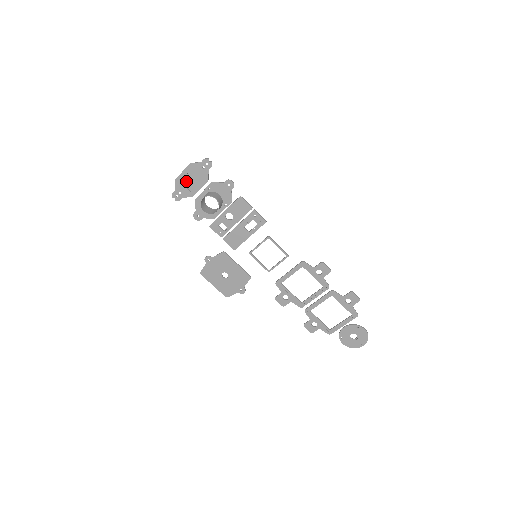
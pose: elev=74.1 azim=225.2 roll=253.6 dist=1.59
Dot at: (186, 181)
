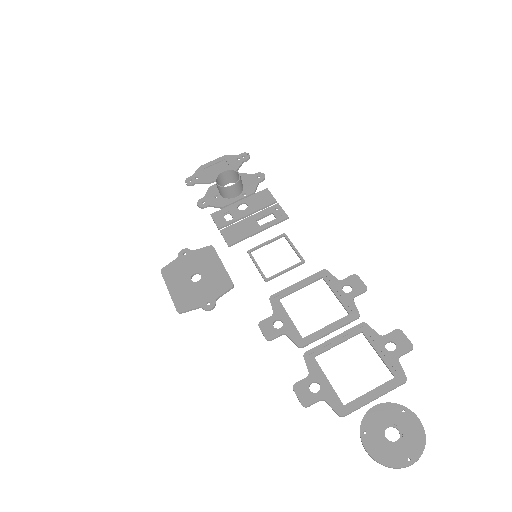
Dot at: (211, 169)
